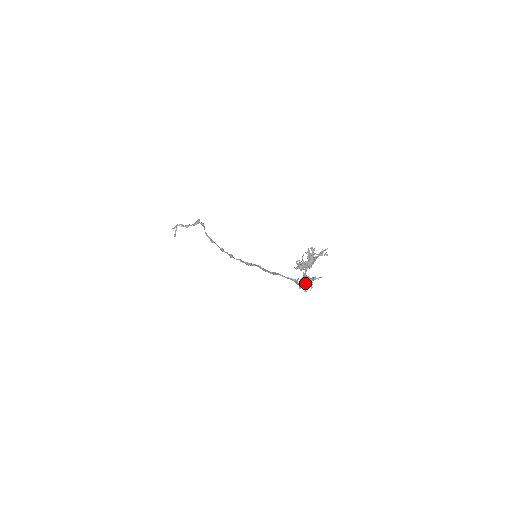
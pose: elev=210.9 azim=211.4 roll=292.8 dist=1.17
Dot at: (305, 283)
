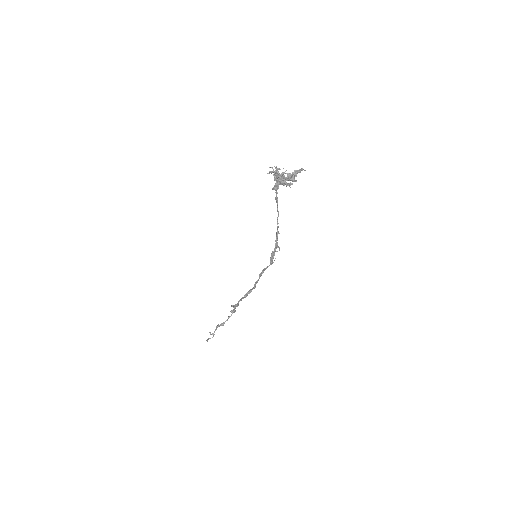
Dot at: occluded
